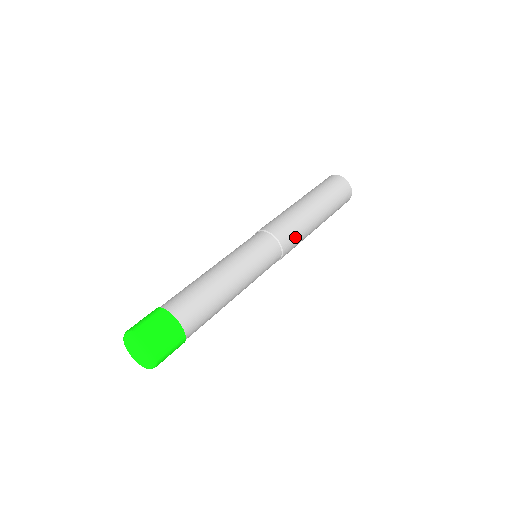
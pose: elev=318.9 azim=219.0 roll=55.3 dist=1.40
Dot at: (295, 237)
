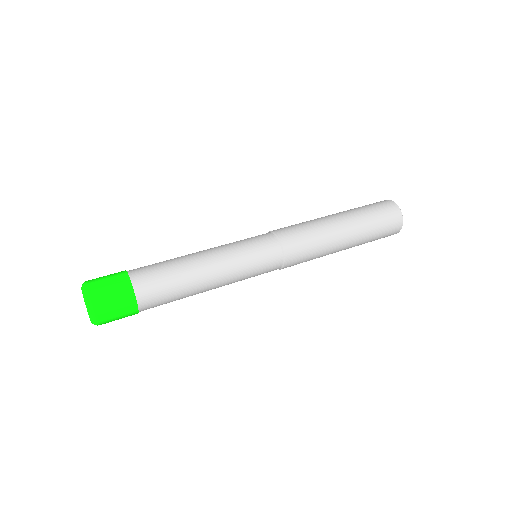
Dot at: (300, 233)
